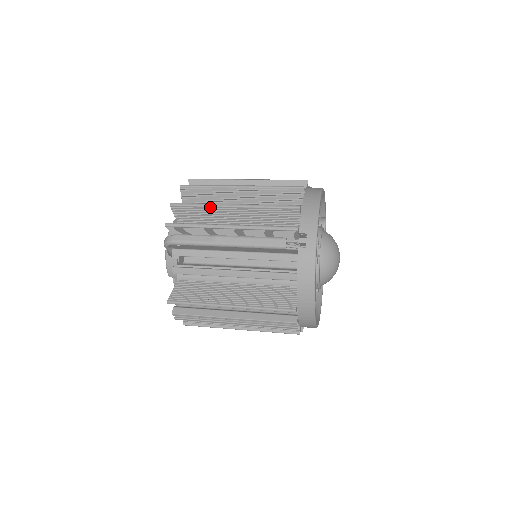
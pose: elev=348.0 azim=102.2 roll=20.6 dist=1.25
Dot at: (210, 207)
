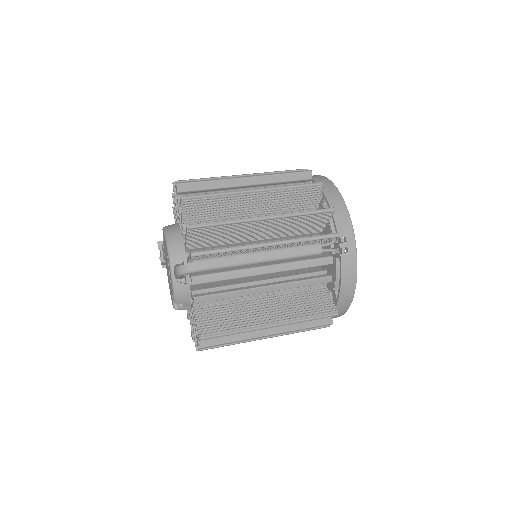
Dot at: (237, 223)
